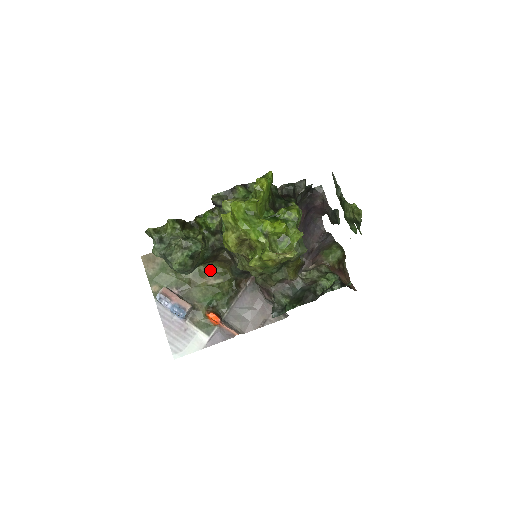
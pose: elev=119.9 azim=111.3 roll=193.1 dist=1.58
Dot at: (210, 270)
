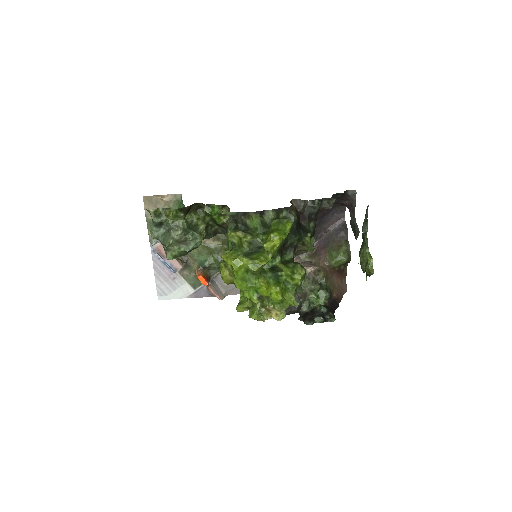
Dot at: occluded
